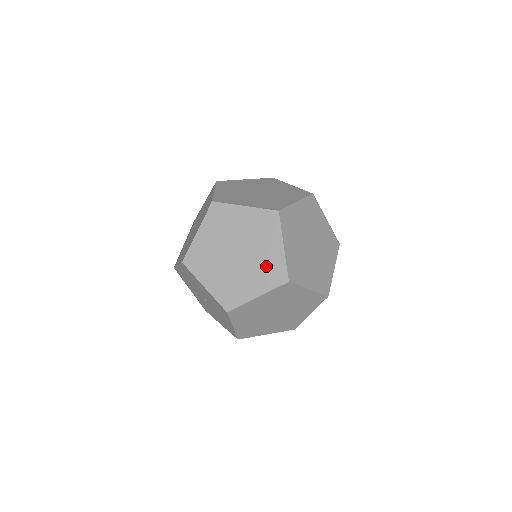
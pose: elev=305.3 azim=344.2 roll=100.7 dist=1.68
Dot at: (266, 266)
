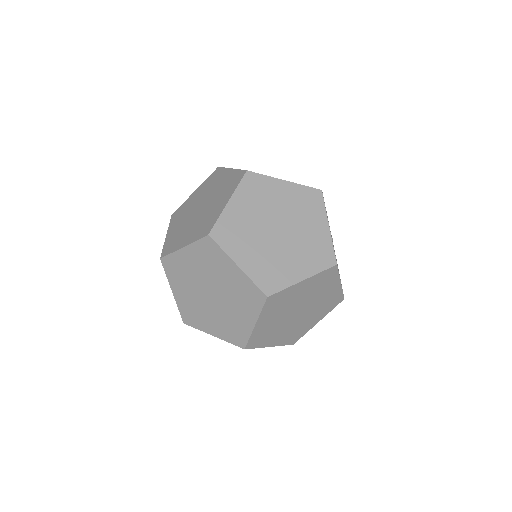
Dot at: (231, 324)
